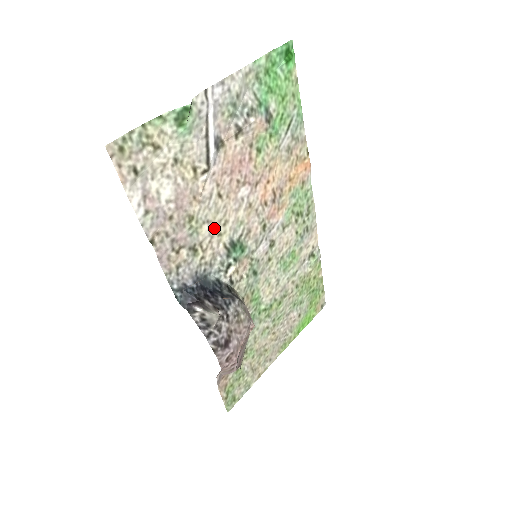
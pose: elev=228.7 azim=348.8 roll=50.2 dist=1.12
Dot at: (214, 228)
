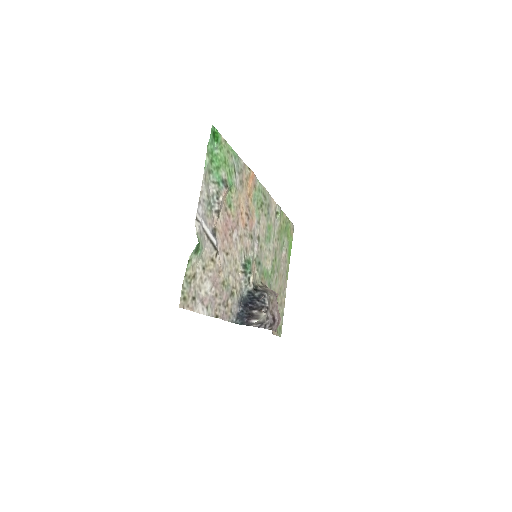
Dot at: (233, 272)
